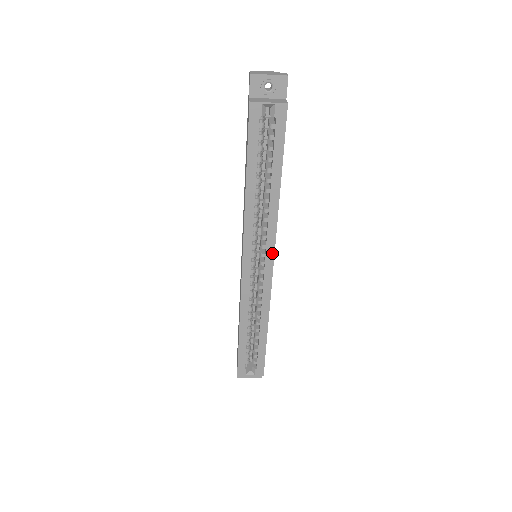
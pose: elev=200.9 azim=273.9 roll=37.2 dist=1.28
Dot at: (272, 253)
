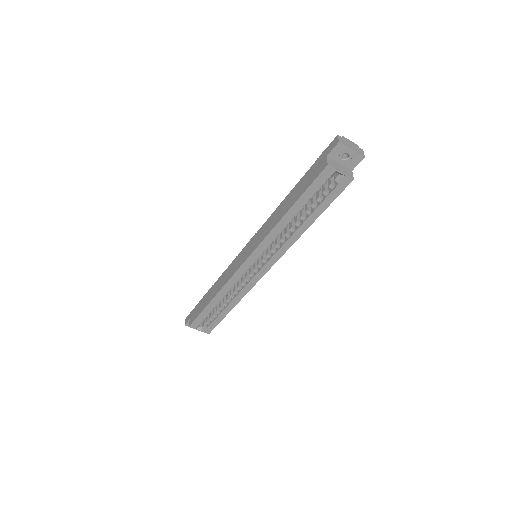
Dot at: (272, 264)
